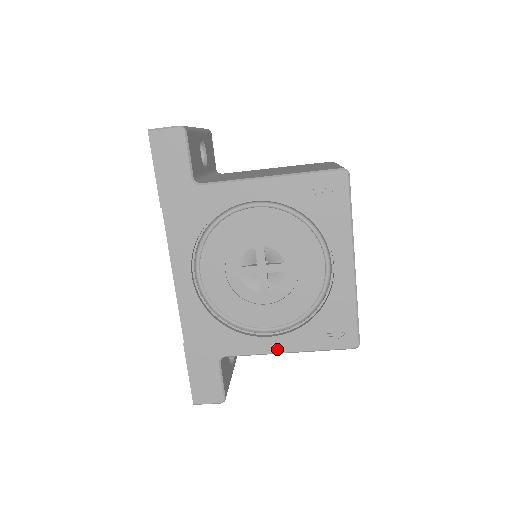
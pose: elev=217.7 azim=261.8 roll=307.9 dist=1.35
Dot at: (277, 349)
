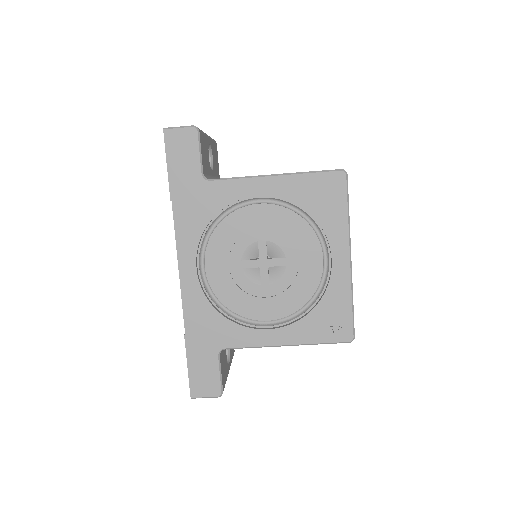
Dot at: (275, 342)
